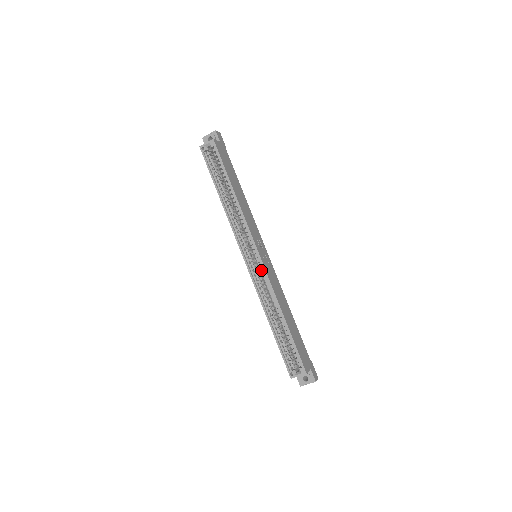
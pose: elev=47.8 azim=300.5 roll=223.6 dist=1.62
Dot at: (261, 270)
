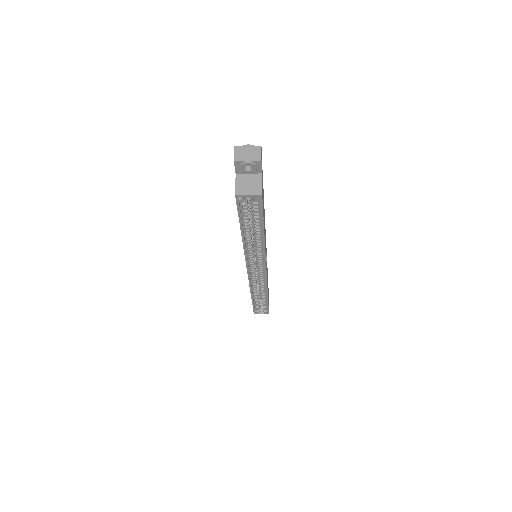
Dot at: (262, 277)
